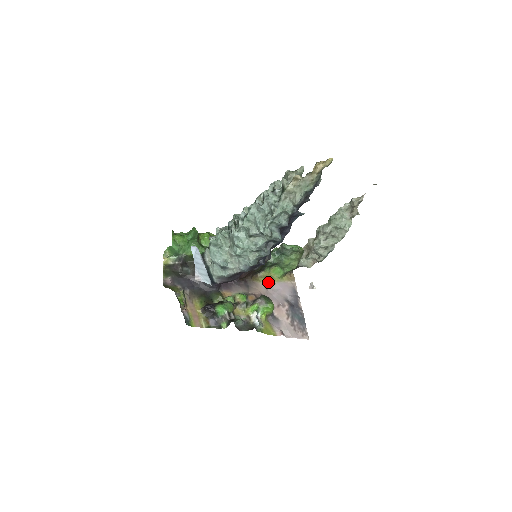
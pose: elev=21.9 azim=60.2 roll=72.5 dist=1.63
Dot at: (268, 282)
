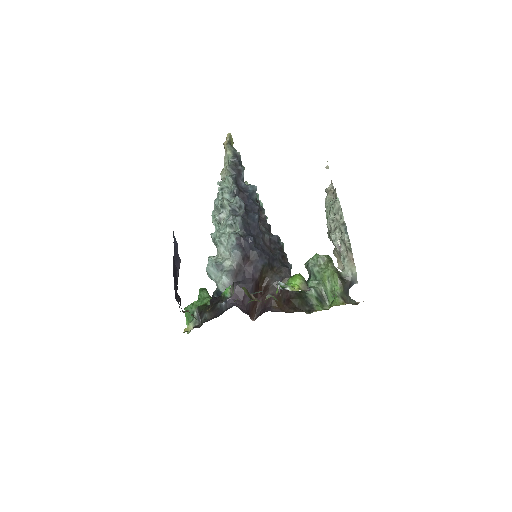
Dot at: occluded
